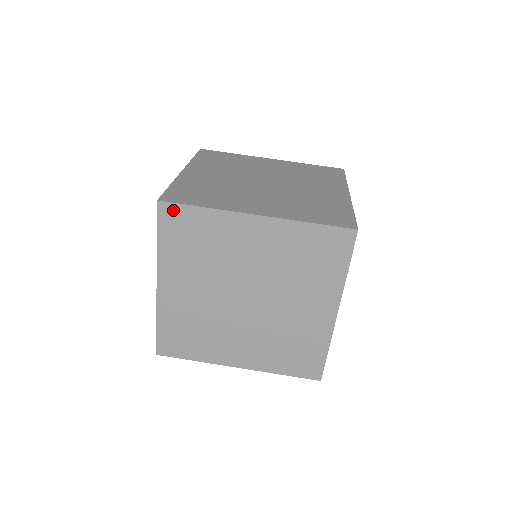
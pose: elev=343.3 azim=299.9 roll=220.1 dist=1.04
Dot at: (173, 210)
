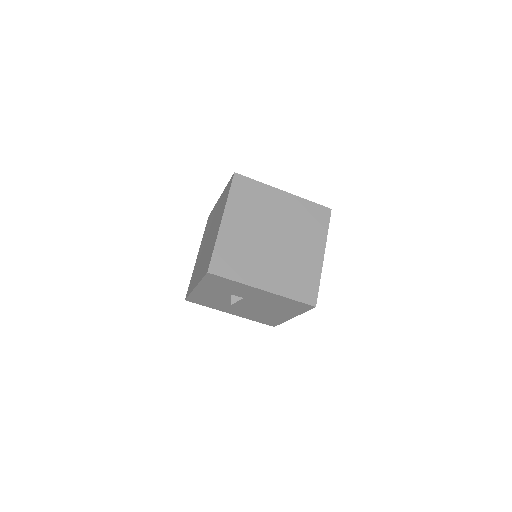
Dot at: (242, 179)
